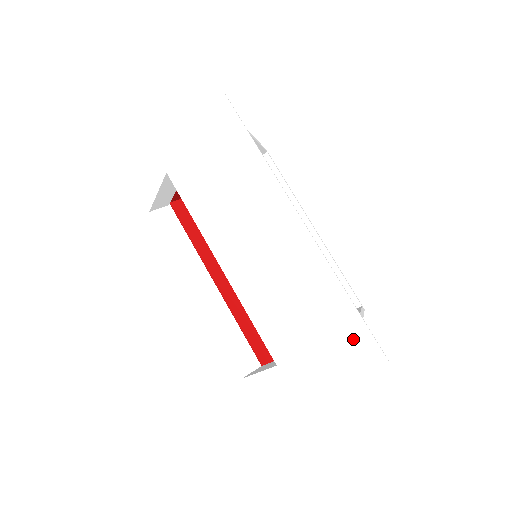
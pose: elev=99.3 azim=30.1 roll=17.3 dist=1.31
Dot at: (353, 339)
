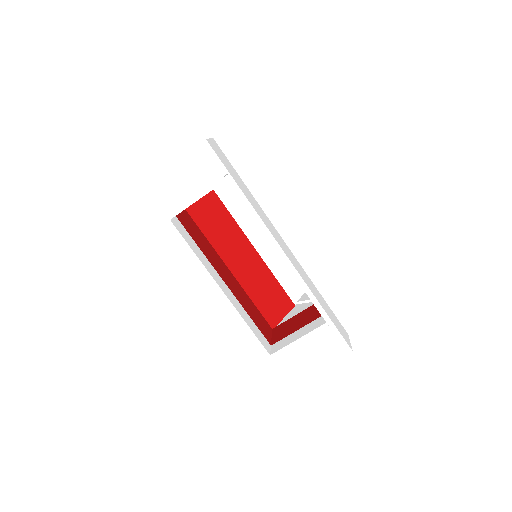
Dot at: (347, 300)
